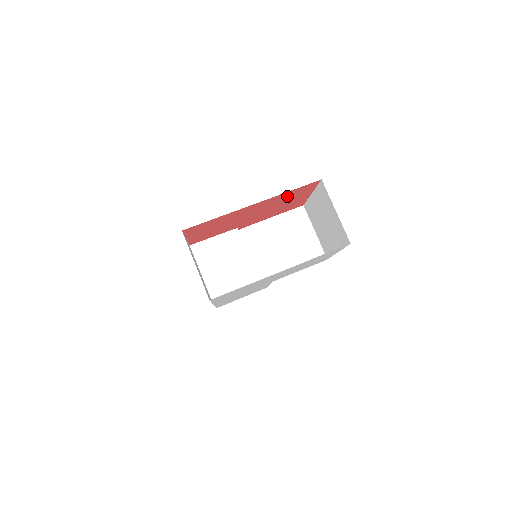
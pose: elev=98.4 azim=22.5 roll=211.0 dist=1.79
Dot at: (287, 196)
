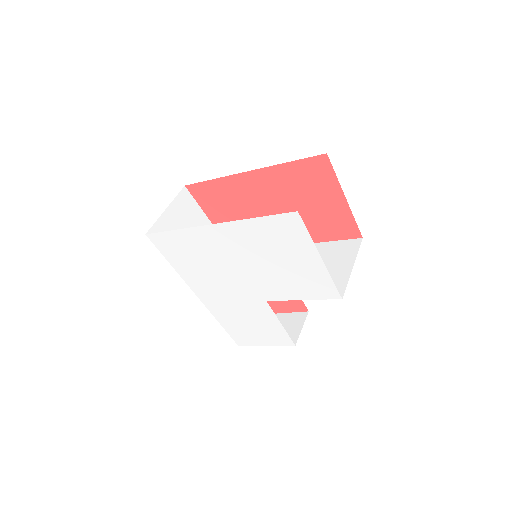
Dot at: (297, 180)
